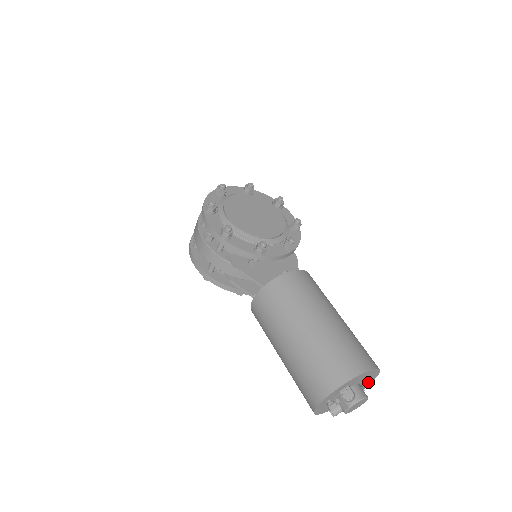
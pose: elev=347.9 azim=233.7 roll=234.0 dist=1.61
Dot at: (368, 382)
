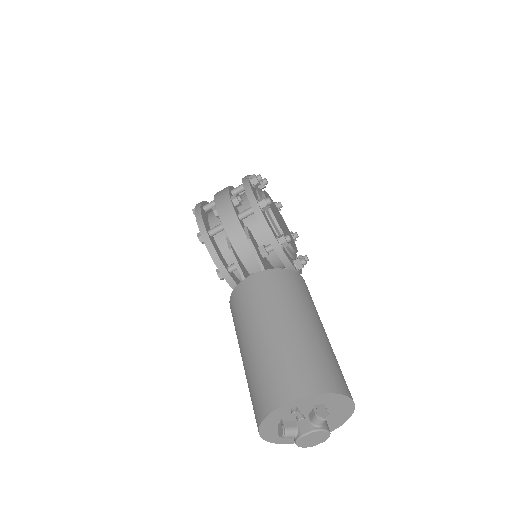
Dot at: occluded
